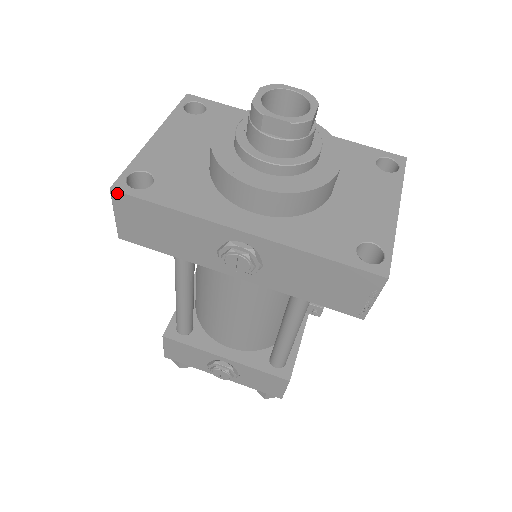
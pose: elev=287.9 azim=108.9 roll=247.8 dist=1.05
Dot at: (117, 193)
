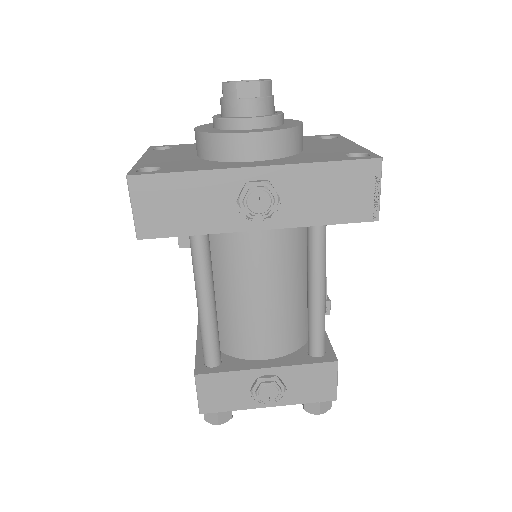
Dot at: (134, 177)
